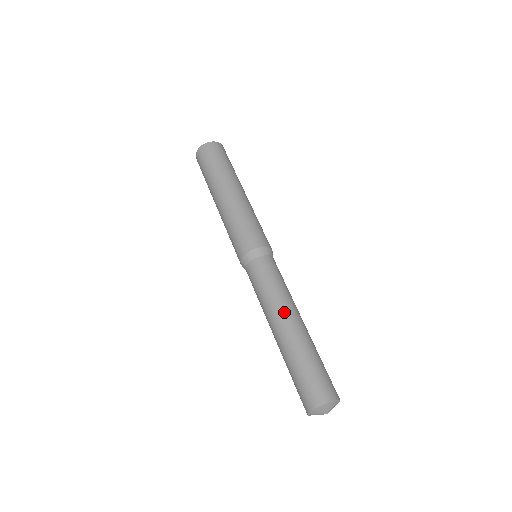
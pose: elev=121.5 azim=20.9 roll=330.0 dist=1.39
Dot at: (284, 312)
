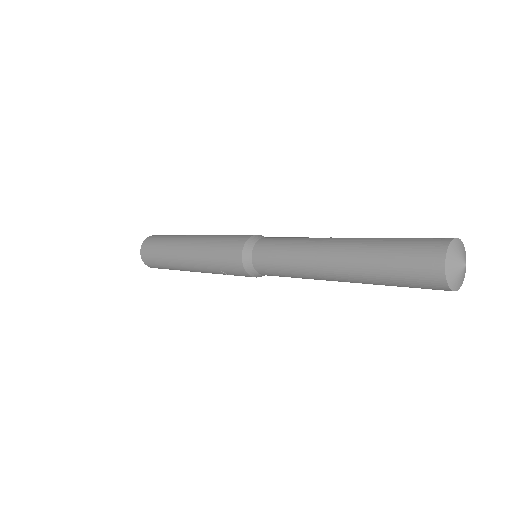
Dot at: occluded
